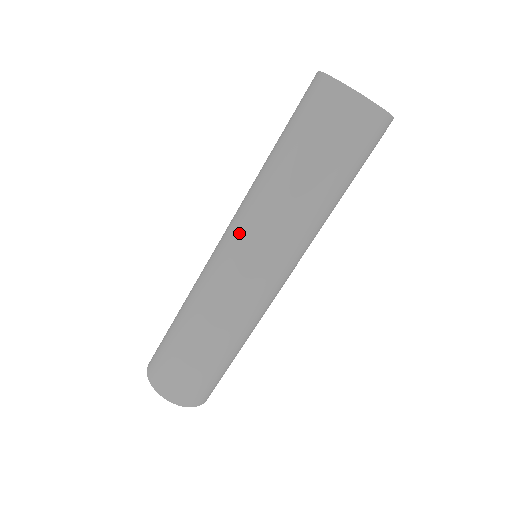
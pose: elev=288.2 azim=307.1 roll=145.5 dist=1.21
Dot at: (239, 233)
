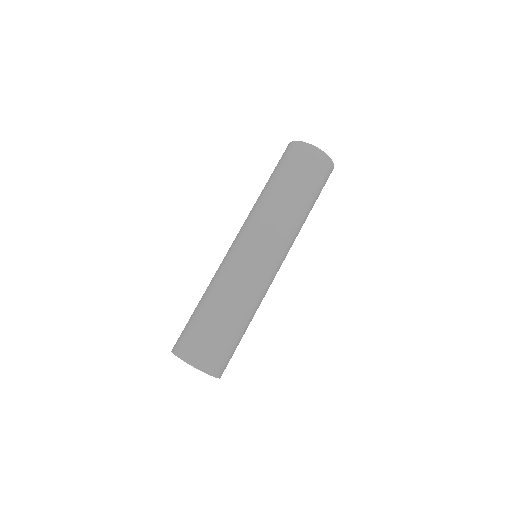
Dot at: (246, 230)
